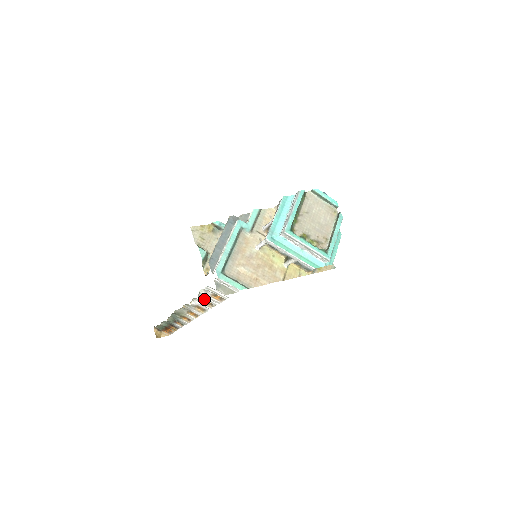
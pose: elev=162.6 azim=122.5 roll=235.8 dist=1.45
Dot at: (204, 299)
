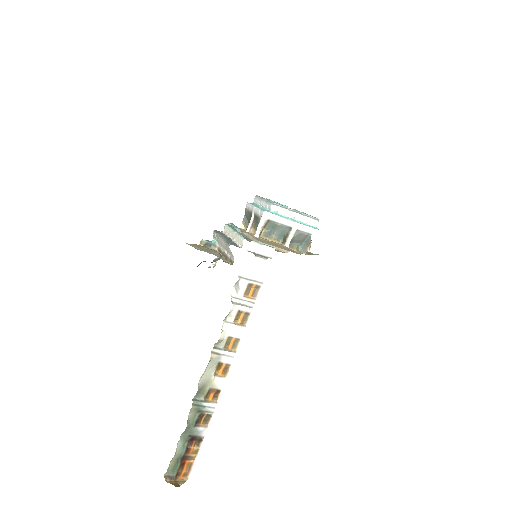
Dot at: (238, 305)
